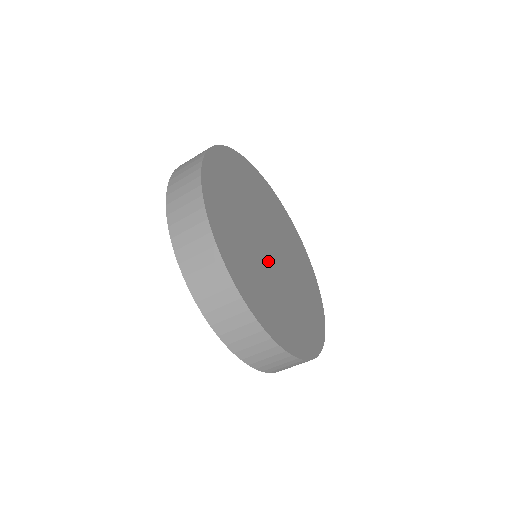
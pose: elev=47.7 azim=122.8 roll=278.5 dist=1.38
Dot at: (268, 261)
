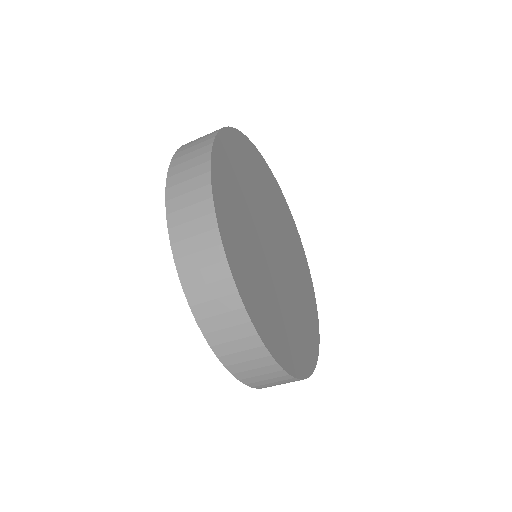
Dot at: (263, 238)
